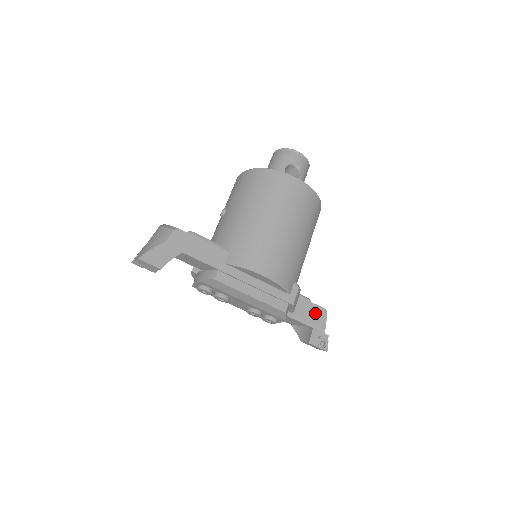
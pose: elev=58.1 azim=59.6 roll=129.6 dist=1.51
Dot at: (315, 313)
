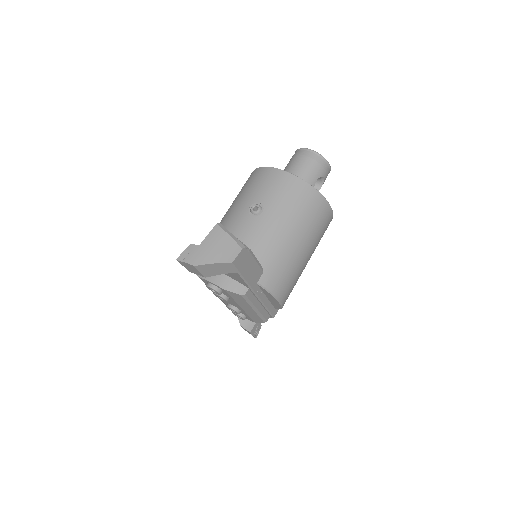
Dot at: occluded
